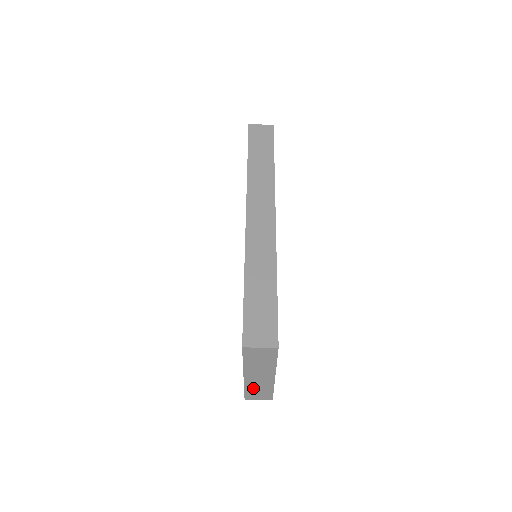
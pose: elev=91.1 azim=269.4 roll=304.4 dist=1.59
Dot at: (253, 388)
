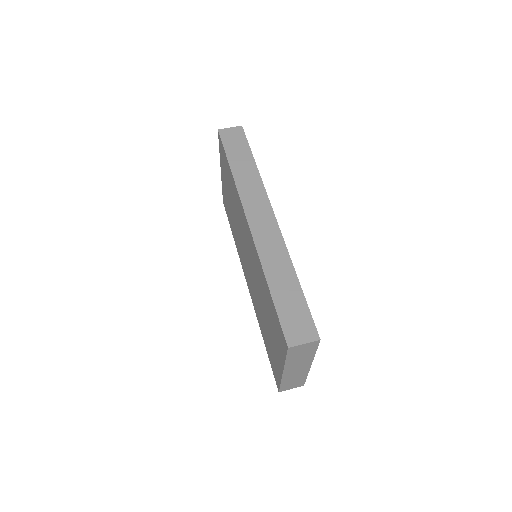
Dot at: (289, 380)
